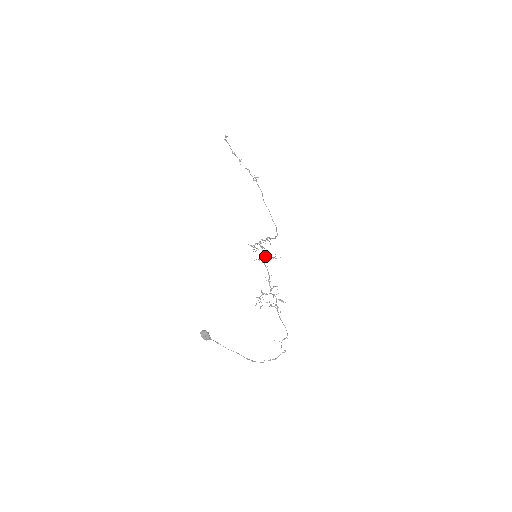
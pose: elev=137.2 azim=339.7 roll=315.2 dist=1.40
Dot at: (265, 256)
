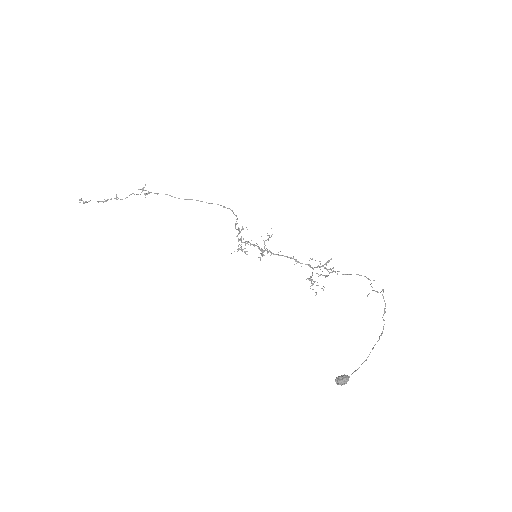
Dot at: occluded
